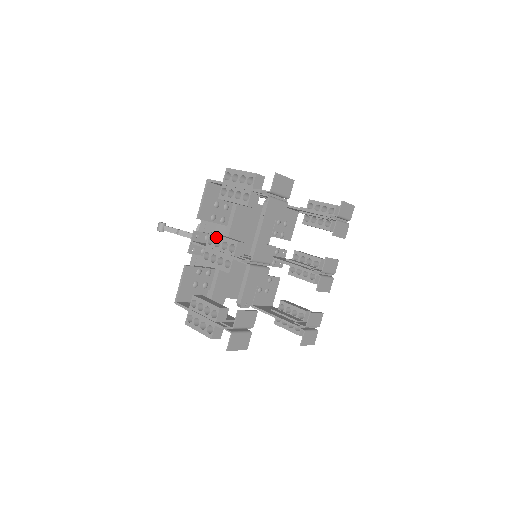
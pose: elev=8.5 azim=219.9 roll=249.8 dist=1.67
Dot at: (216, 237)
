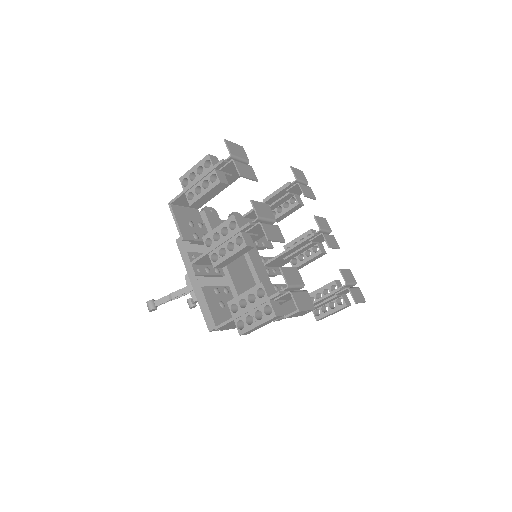
Dot at: (211, 234)
